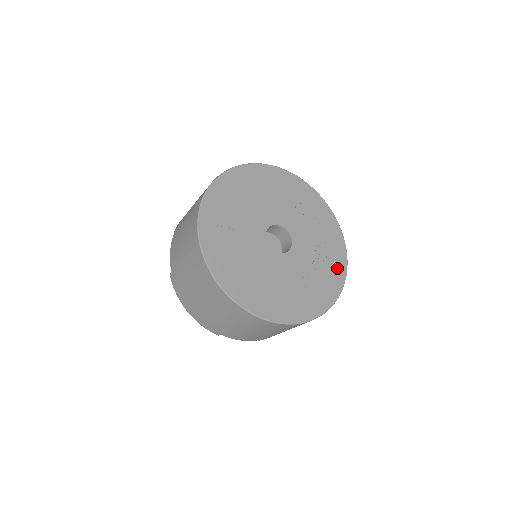
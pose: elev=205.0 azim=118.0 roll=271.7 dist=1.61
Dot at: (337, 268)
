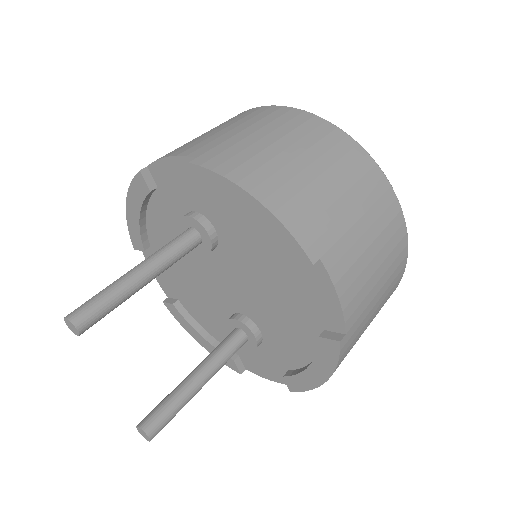
Dot at: occluded
